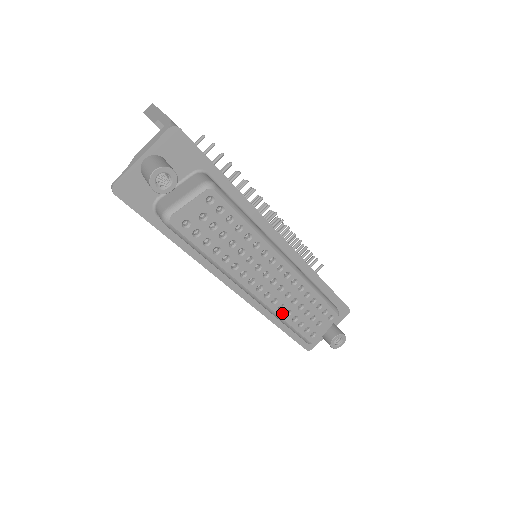
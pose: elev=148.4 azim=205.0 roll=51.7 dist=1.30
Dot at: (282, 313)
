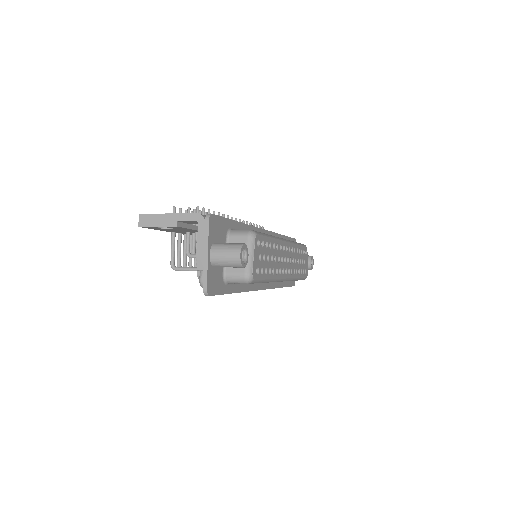
Dot at: (295, 275)
